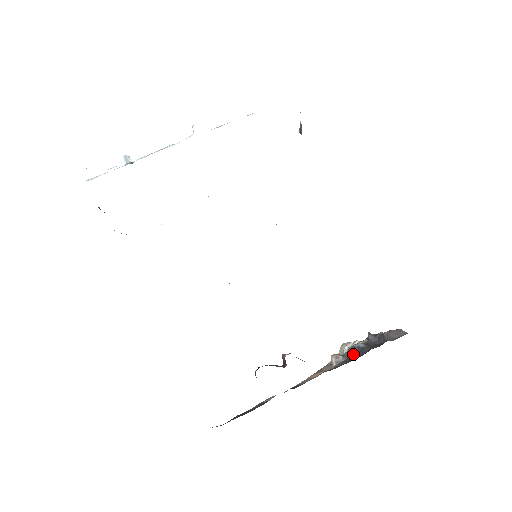
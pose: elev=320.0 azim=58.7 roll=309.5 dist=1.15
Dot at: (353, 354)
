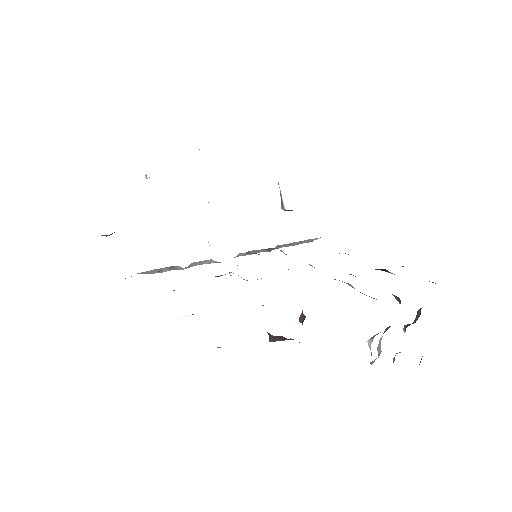
Dot at: (389, 326)
